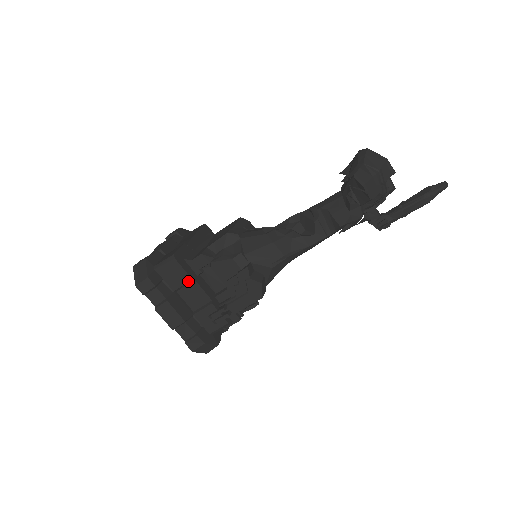
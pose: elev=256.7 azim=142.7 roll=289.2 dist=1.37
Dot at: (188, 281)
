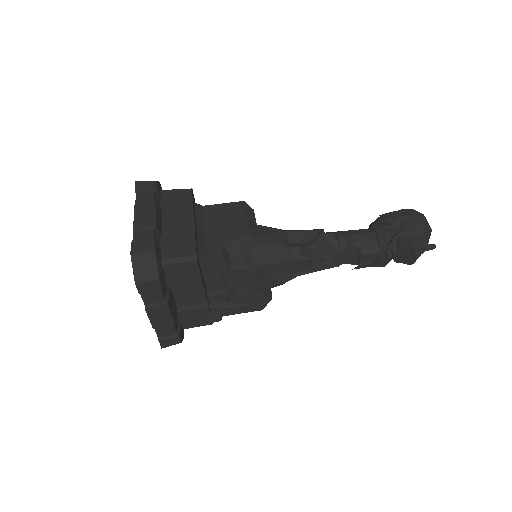
Dot at: (196, 284)
